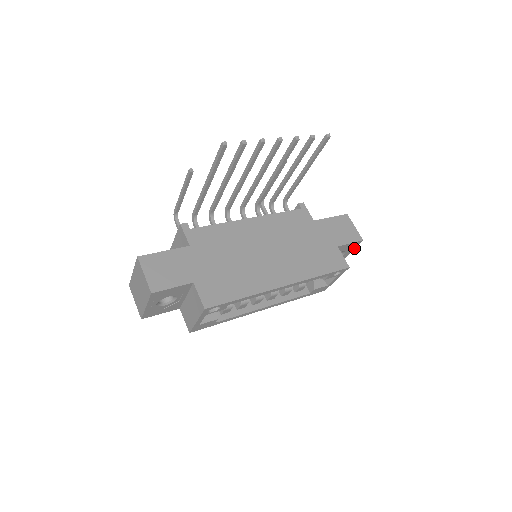
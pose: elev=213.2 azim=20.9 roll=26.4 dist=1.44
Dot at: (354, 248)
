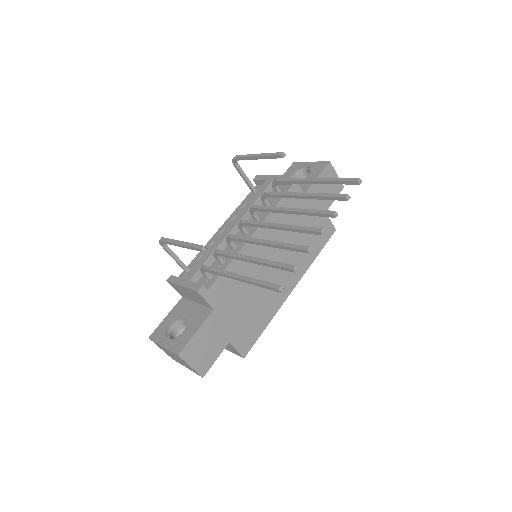
Dot at: occluded
